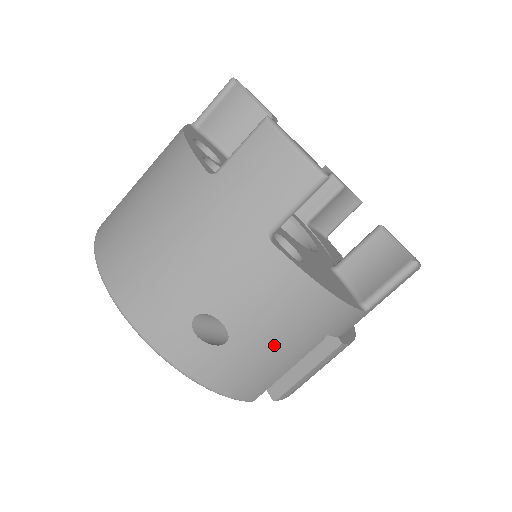
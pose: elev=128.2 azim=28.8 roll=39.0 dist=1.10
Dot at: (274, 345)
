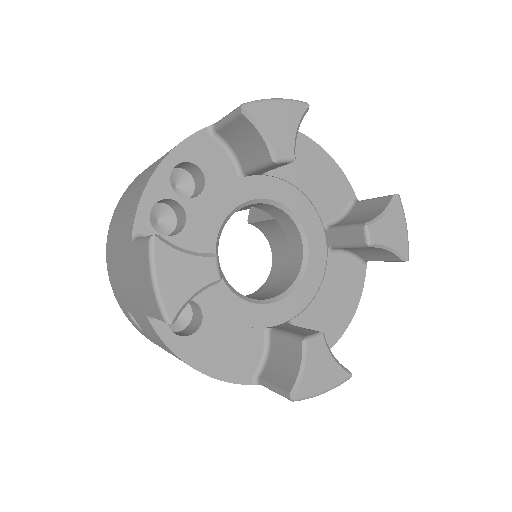
Dot at: occluded
